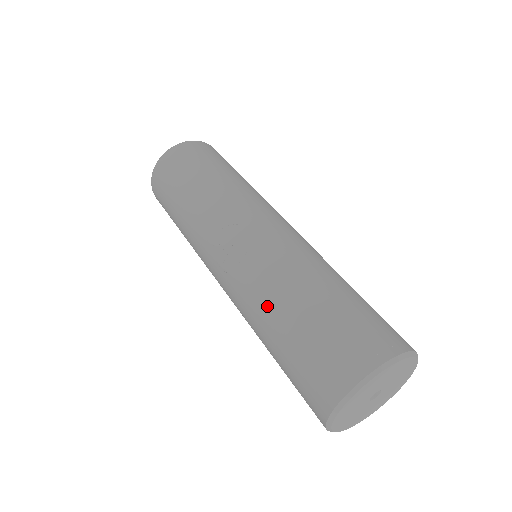
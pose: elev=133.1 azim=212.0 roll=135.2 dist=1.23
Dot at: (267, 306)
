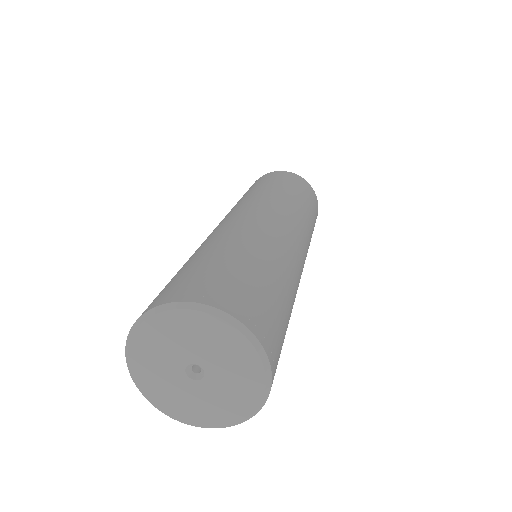
Dot at: occluded
